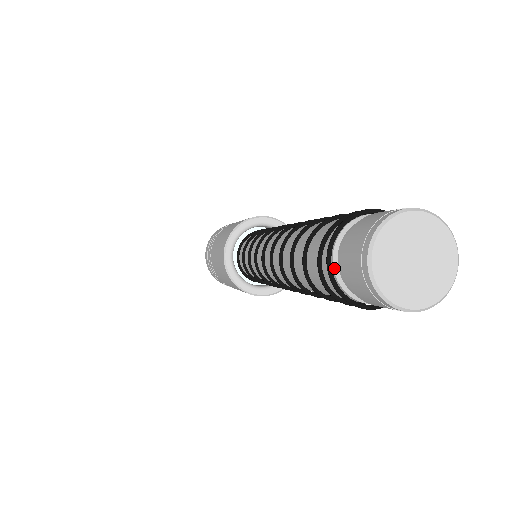
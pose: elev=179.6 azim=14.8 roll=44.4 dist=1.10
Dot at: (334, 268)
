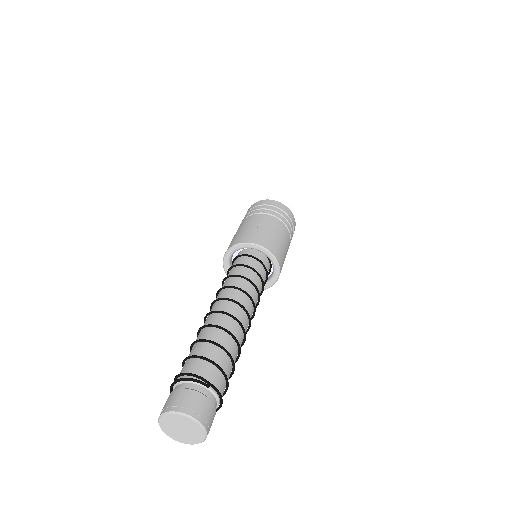
Dot at: occluded
